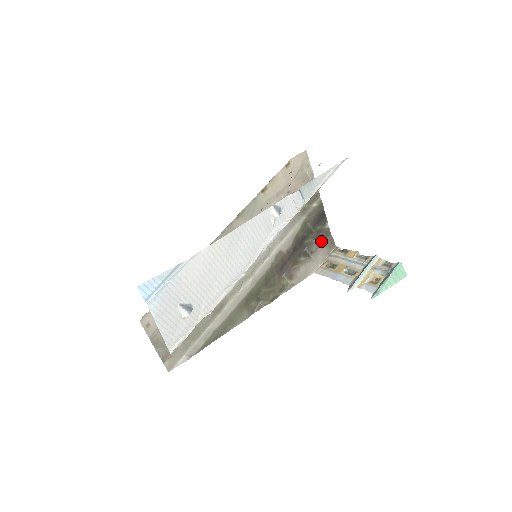
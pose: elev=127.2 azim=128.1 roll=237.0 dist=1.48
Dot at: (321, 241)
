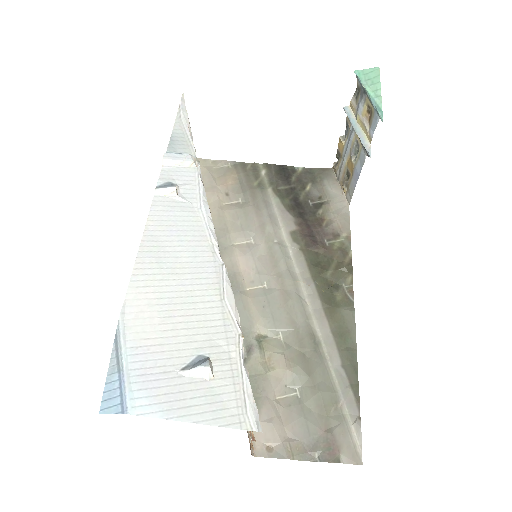
Dot at: (313, 182)
